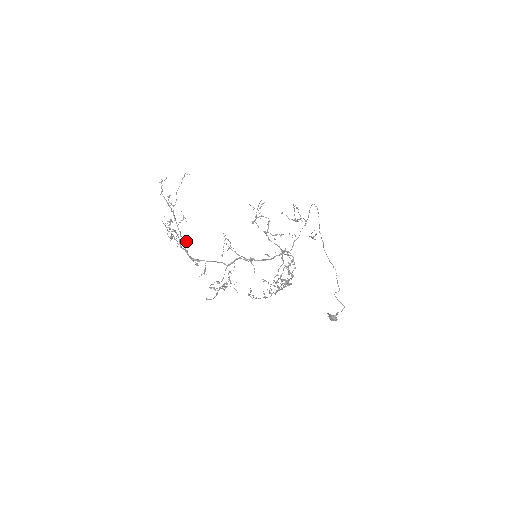
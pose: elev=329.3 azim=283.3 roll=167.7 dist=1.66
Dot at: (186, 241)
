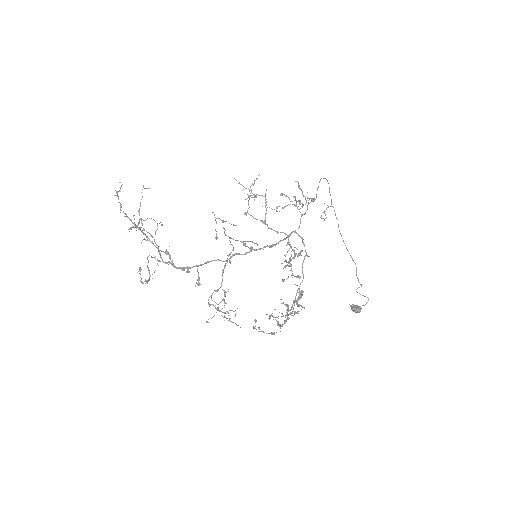
Dot at: (168, 254)
